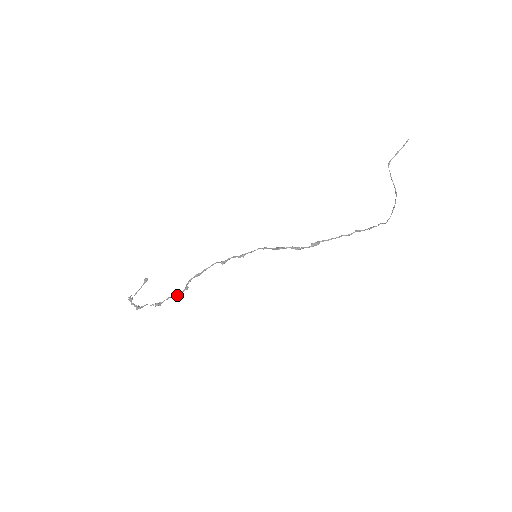
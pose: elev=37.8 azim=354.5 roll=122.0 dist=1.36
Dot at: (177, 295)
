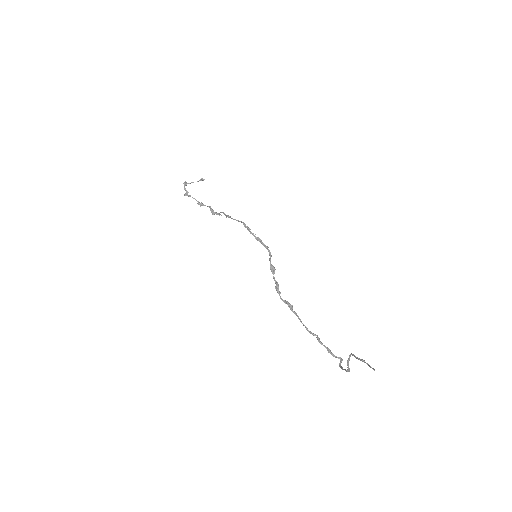
Dot at: (211, 212)
